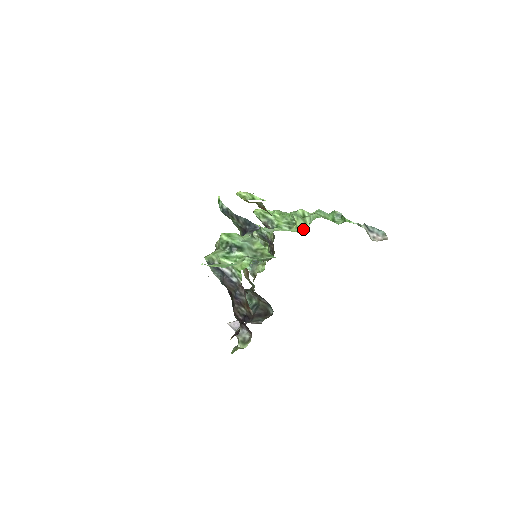
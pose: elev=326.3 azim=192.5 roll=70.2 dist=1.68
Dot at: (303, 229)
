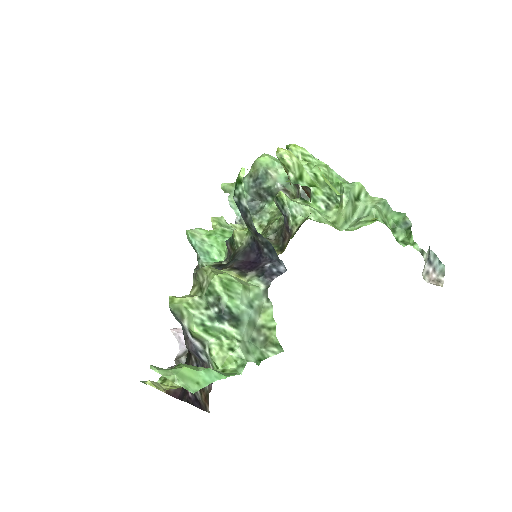
Dot at: (345, 223)
